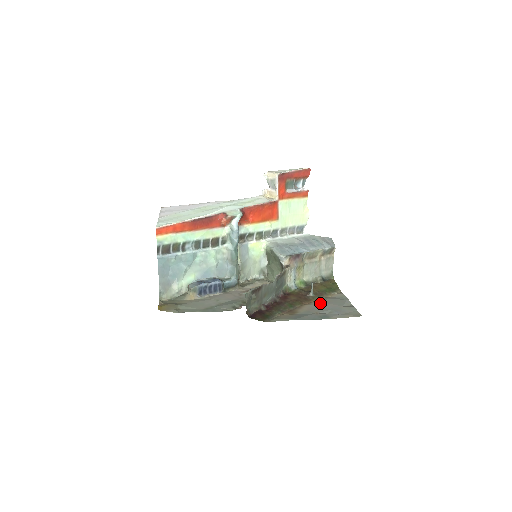
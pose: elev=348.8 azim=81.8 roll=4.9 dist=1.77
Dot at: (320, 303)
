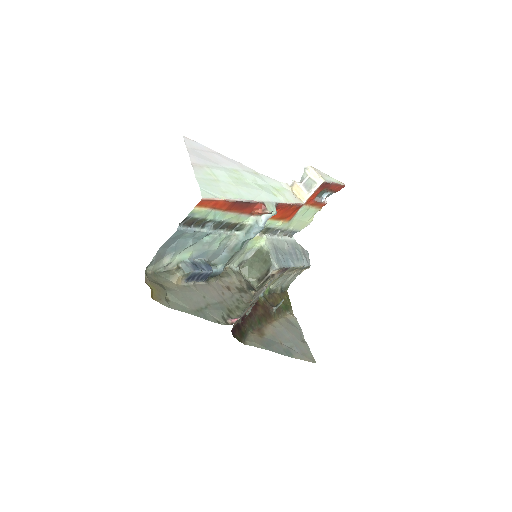
Dot at: (282, 327)
